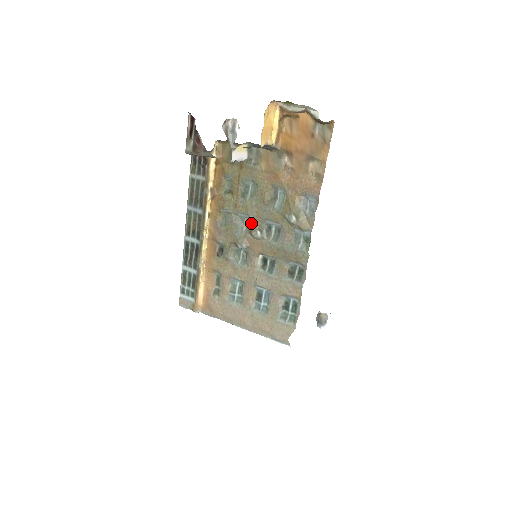
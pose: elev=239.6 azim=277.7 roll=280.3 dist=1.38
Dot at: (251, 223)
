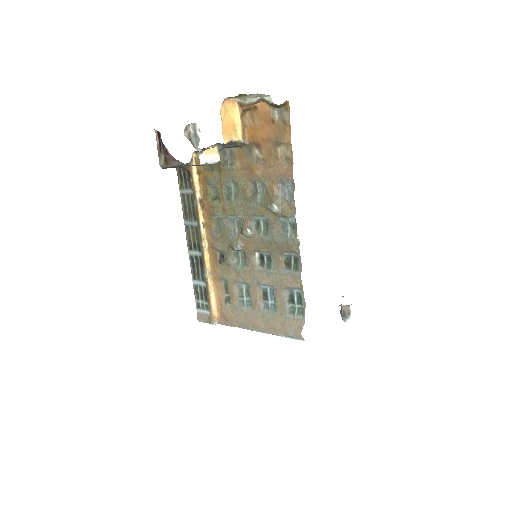
Dot at: (241, 223)
